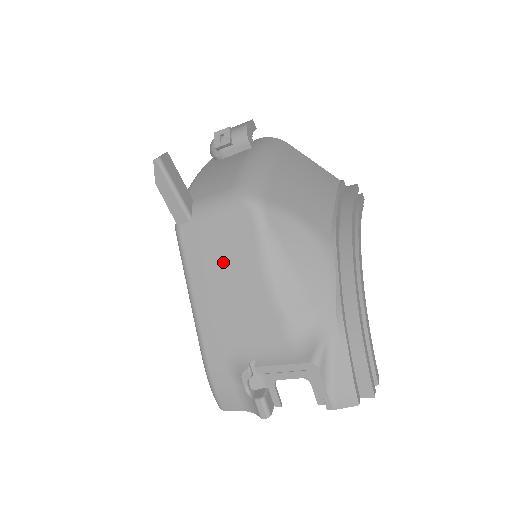
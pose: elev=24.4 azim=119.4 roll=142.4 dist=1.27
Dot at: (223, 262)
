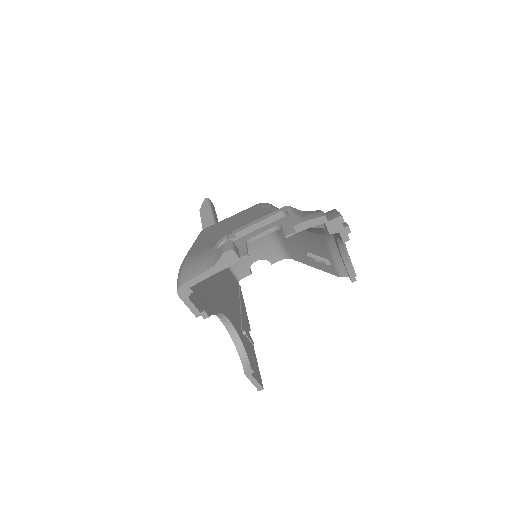
Dot at: (230, 222)
